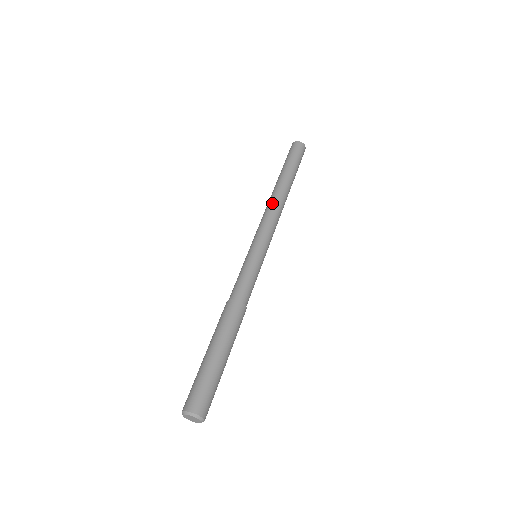
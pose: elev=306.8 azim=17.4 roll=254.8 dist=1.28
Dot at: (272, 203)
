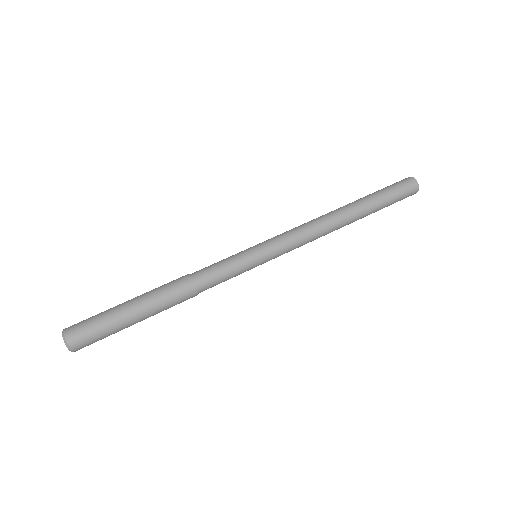
Dot at: (323, 224)
